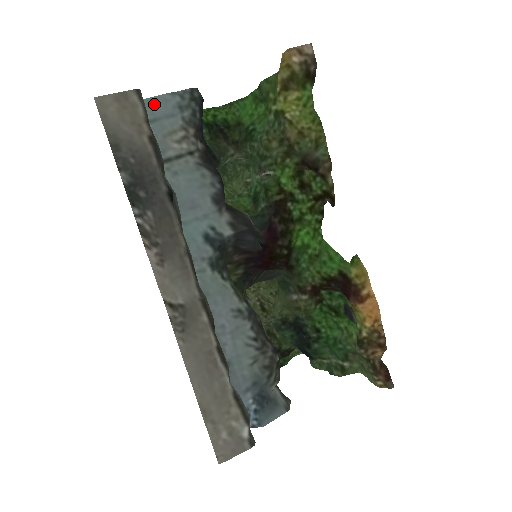
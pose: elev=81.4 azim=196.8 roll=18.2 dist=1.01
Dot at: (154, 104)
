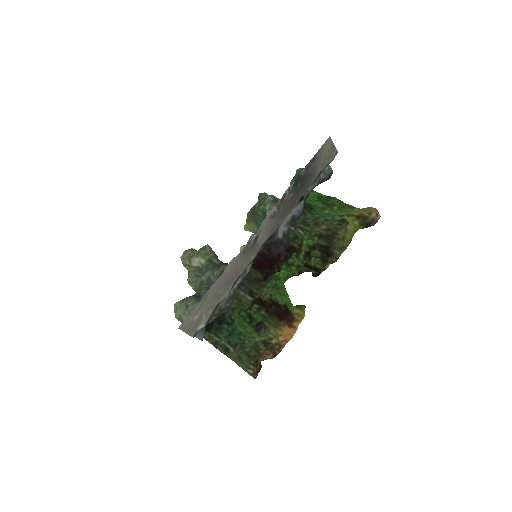
Dot at: occluded
